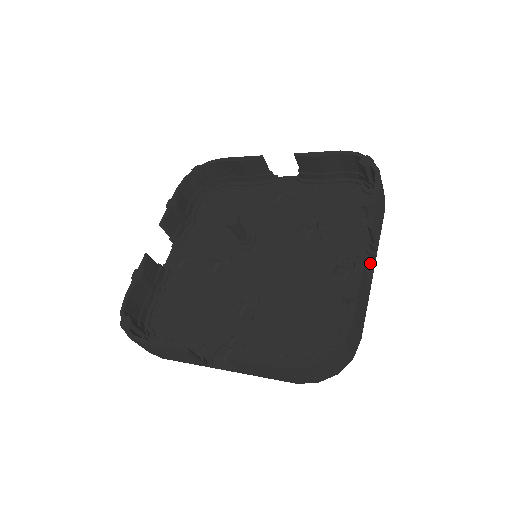
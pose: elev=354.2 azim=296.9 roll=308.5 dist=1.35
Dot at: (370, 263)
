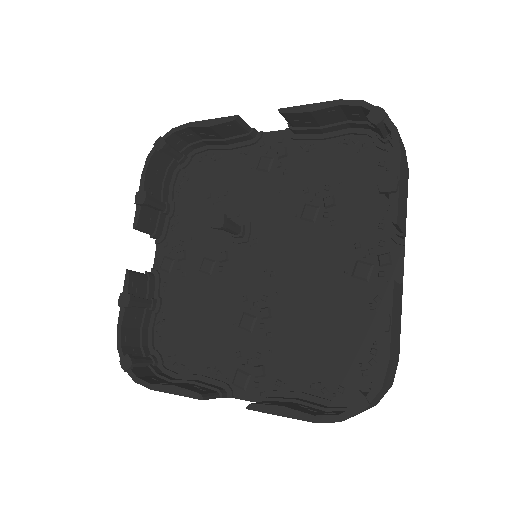
Dot at: (398, 255)
